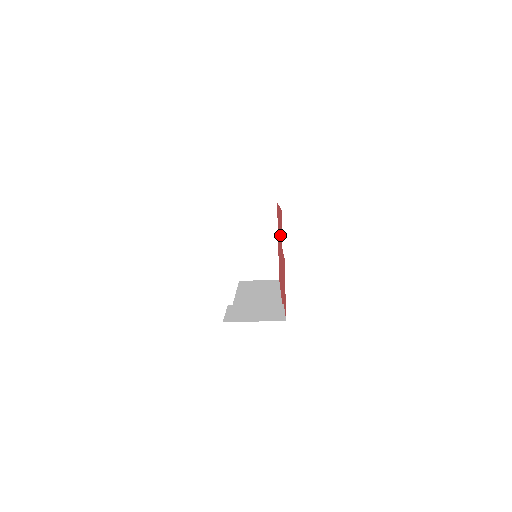
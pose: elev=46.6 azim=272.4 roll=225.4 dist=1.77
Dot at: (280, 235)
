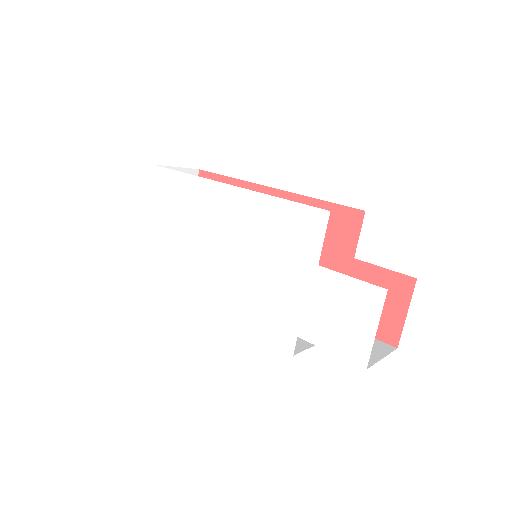
Dot at: occluded
